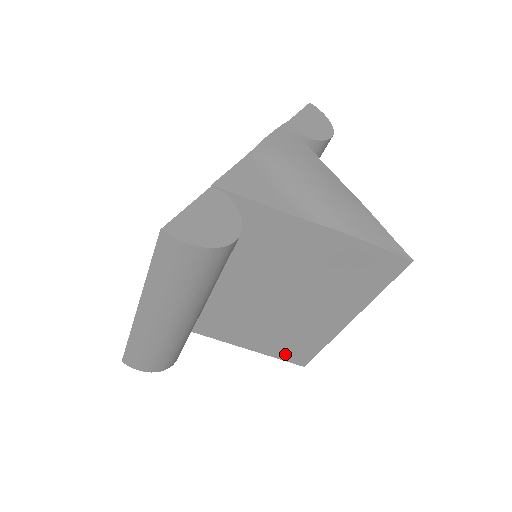
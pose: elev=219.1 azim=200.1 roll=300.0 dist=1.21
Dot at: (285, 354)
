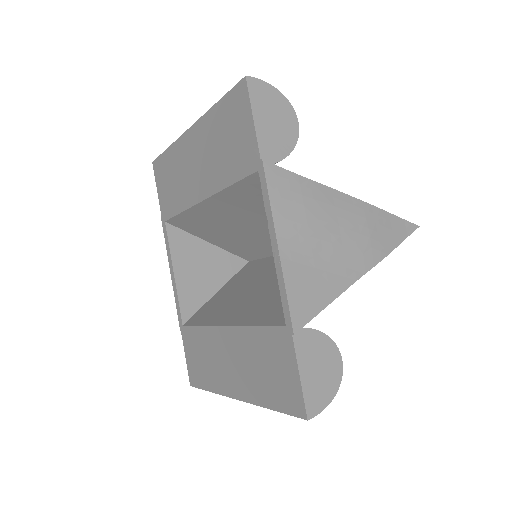
Dot at: occluded
